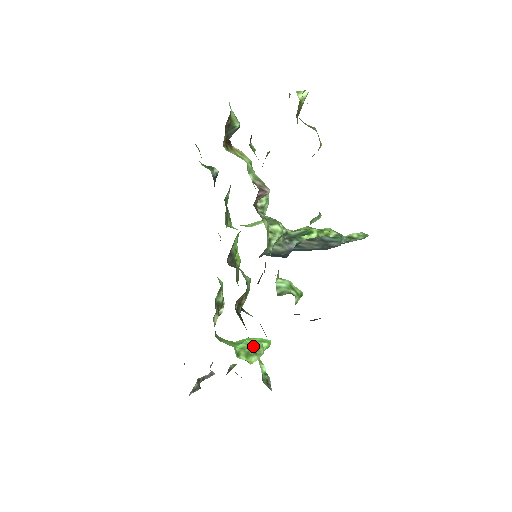
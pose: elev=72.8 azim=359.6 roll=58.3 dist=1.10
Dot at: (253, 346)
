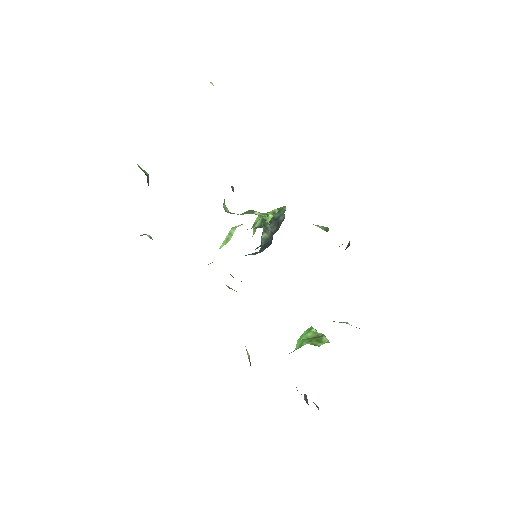
Dot at: (311, 337)
